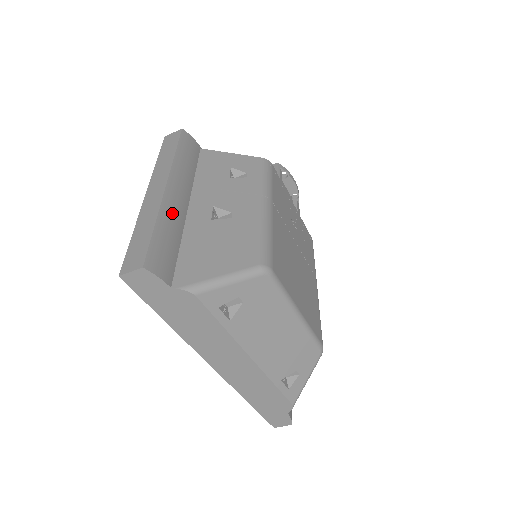
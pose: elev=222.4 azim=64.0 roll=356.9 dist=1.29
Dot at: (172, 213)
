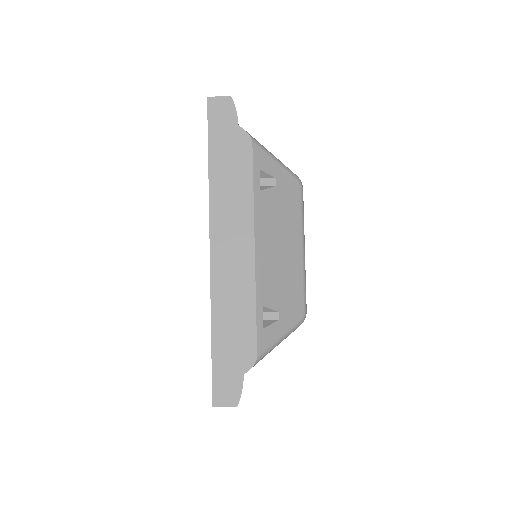
Dot at: occluded
